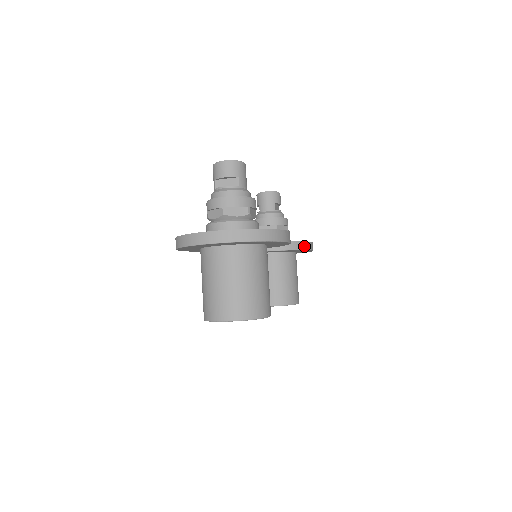
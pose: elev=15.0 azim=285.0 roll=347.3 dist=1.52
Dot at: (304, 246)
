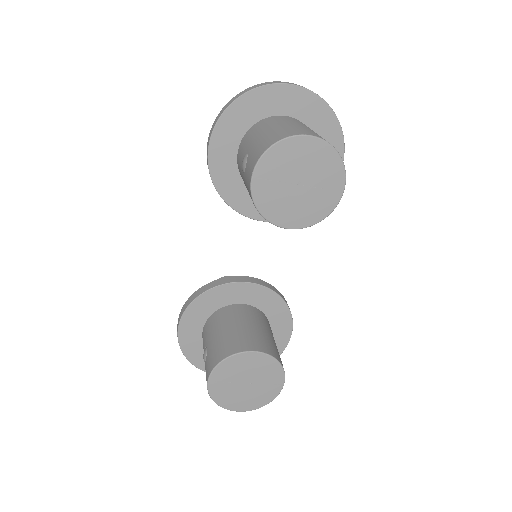
Dot at: (289, 310)
